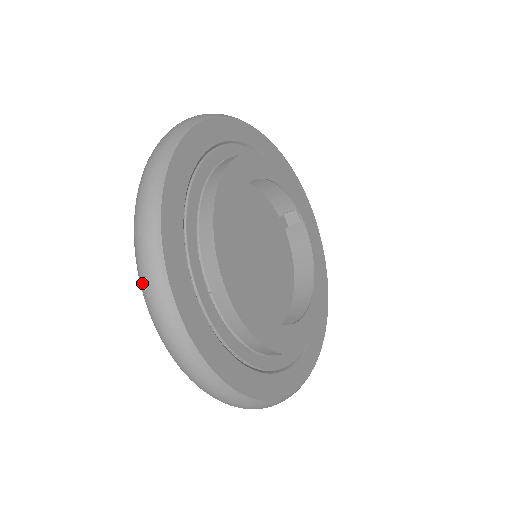
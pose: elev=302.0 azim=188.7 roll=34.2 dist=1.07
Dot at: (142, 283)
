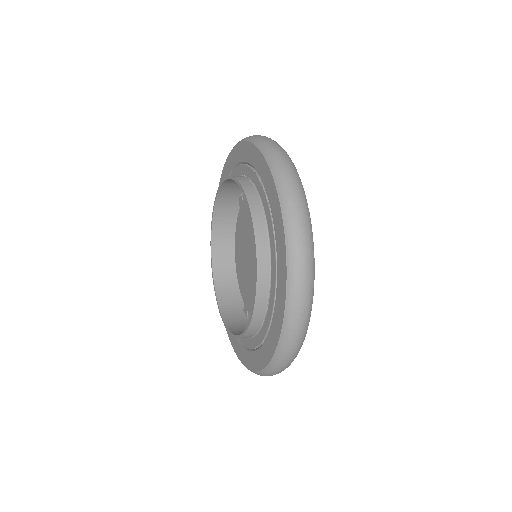
Dot at: (288, 347)
